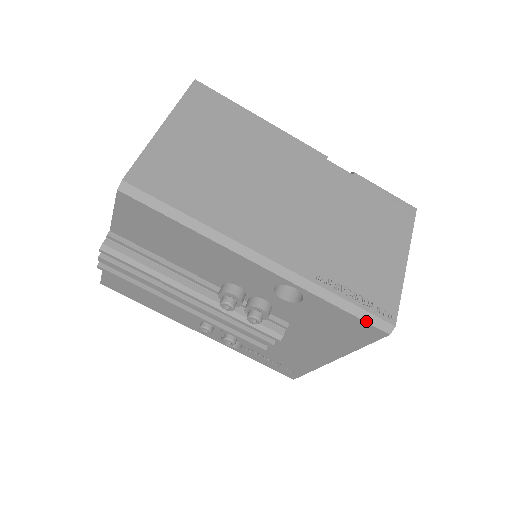
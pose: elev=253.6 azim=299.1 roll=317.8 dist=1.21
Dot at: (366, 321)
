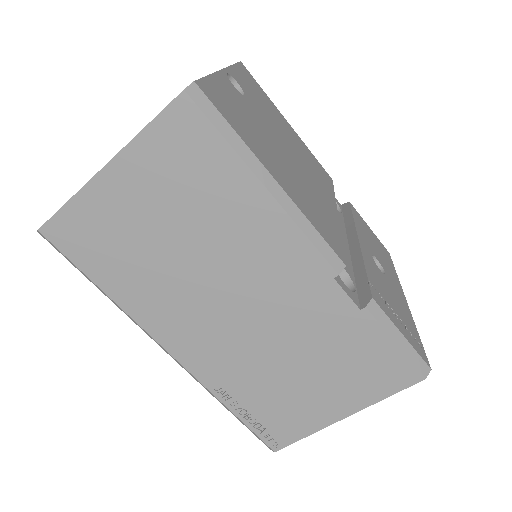
Dot at: occluded
